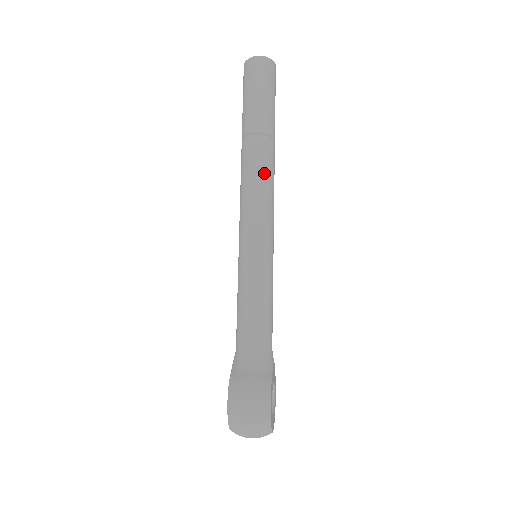
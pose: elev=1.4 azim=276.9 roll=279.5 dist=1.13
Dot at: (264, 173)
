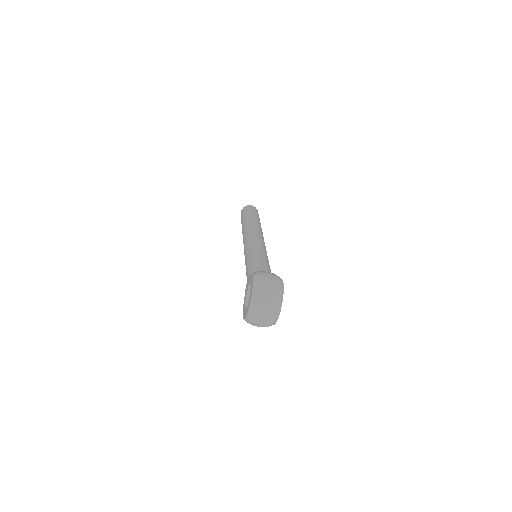
Dot at: (260, 230)
